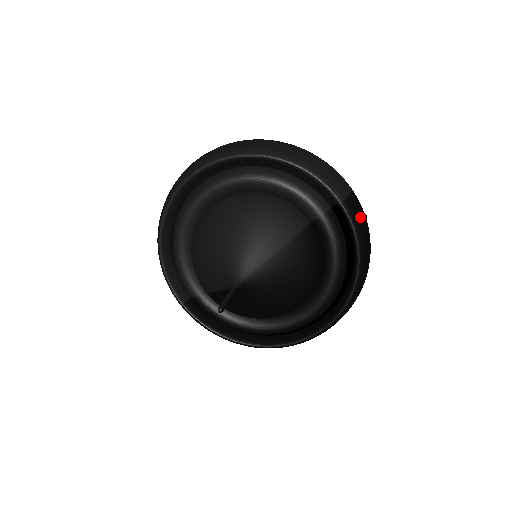
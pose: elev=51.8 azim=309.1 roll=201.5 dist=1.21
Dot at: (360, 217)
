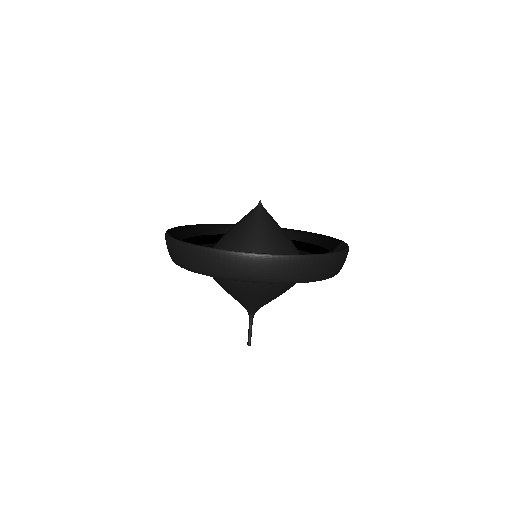
Dot at: occluded
